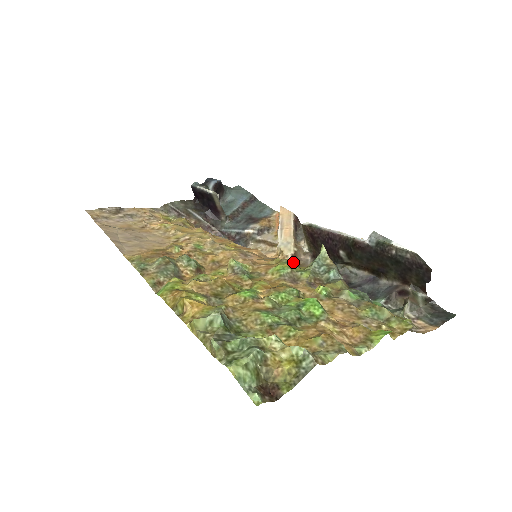
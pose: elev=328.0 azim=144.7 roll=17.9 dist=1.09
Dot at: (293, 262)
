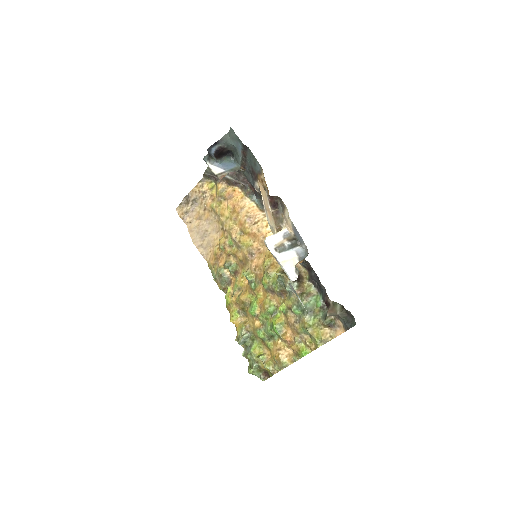
Dot at: occluded
